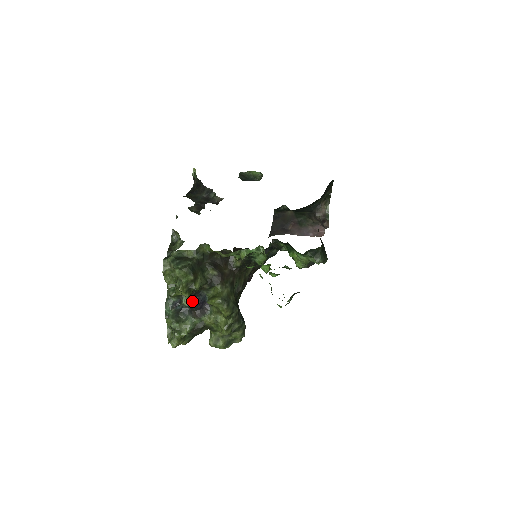
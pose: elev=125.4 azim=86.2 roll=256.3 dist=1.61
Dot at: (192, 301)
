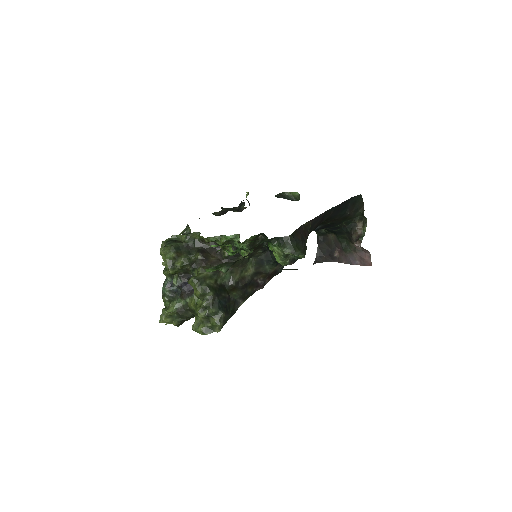
Dot at: (180, 282)
